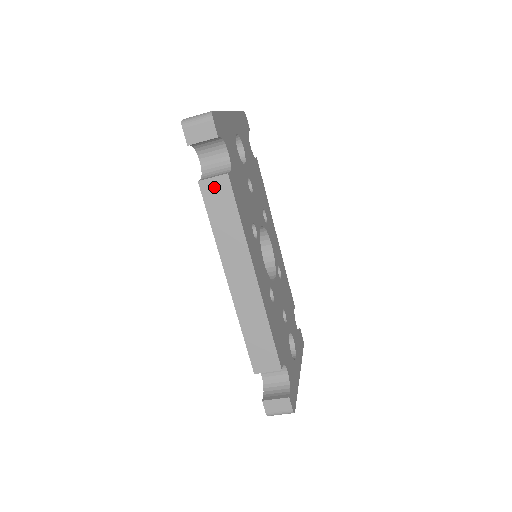
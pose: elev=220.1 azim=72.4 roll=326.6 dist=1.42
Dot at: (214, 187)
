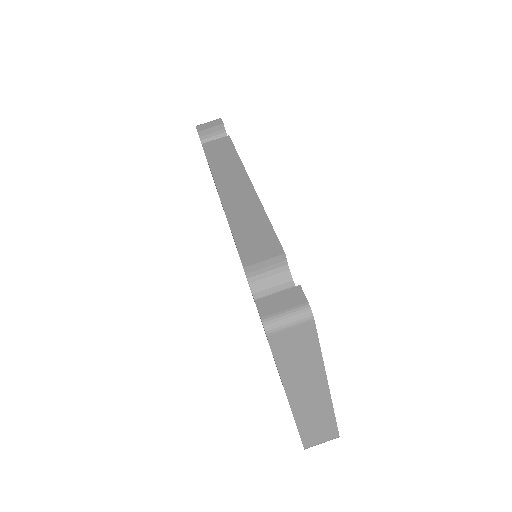
Dot at: (215, 144)
